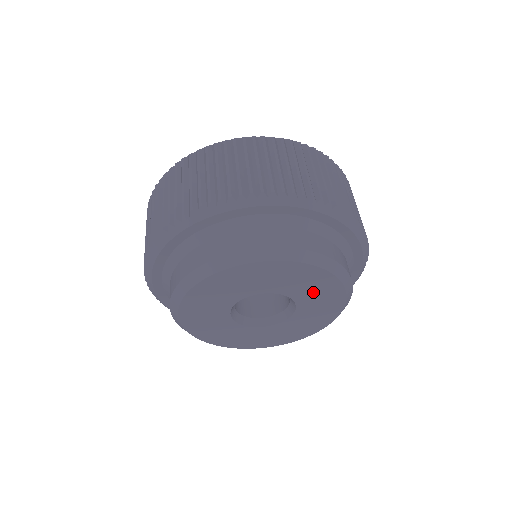
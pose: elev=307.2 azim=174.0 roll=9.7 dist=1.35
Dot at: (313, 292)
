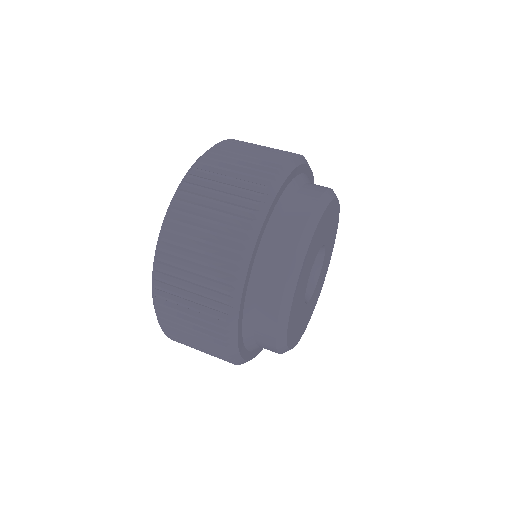
Dot at: (330, 244)
